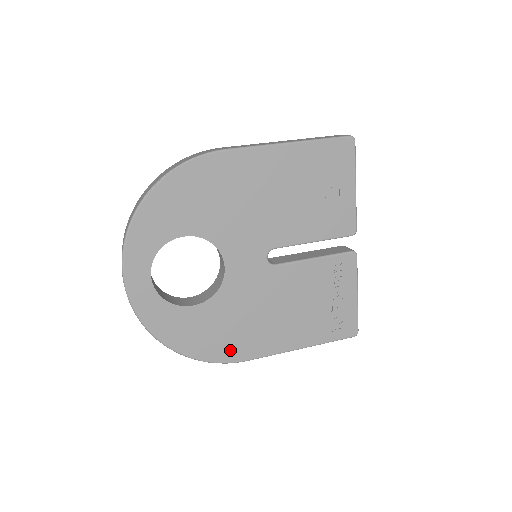
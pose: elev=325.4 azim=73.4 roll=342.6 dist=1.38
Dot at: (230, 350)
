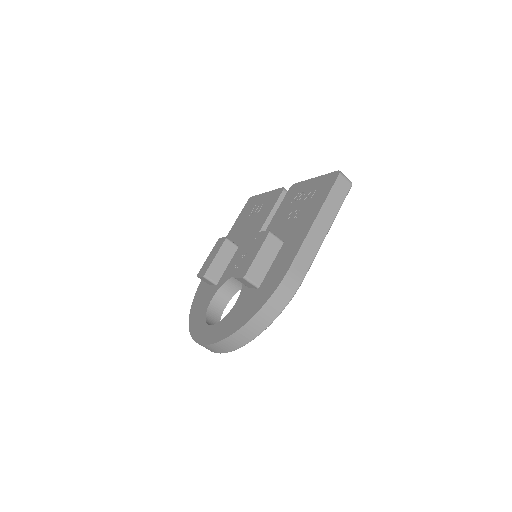
Dot at: occluded
